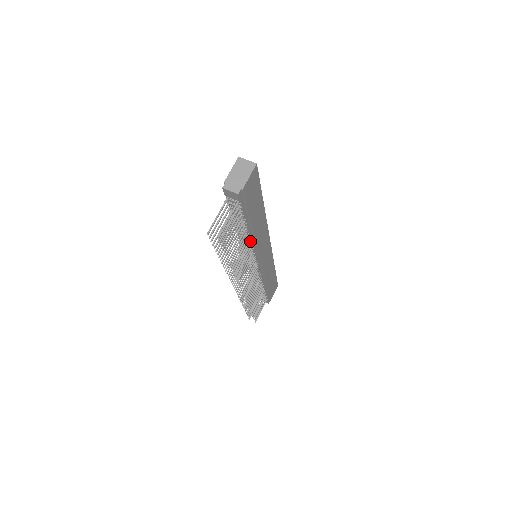
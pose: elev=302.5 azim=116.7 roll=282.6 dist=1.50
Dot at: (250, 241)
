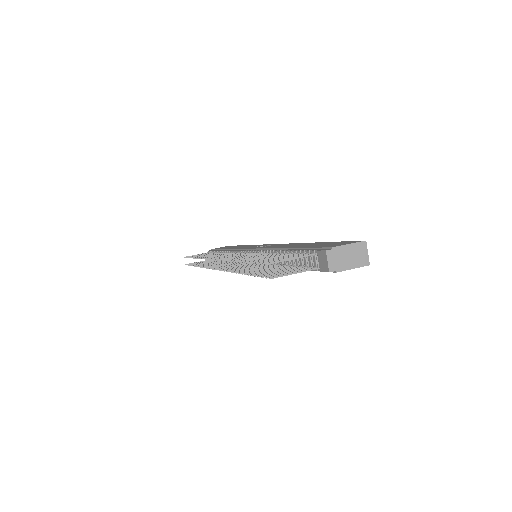
Dot at: occluded
